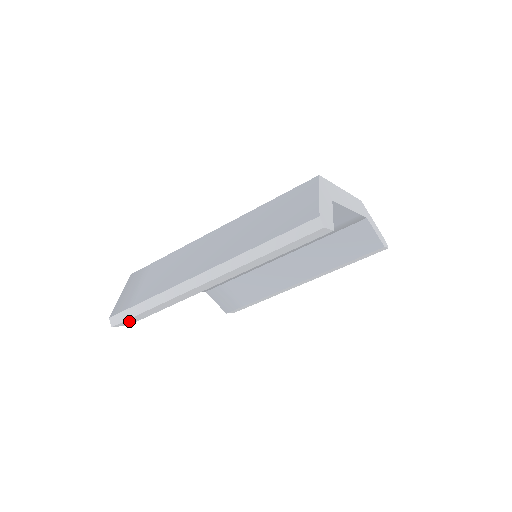
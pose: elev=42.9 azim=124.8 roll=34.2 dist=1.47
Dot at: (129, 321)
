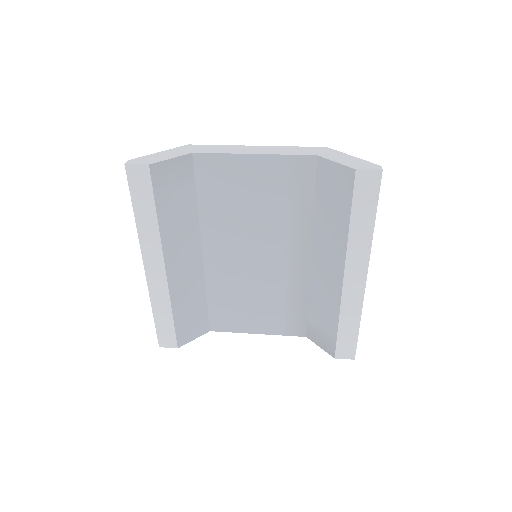
Dot at: (165, 338)
